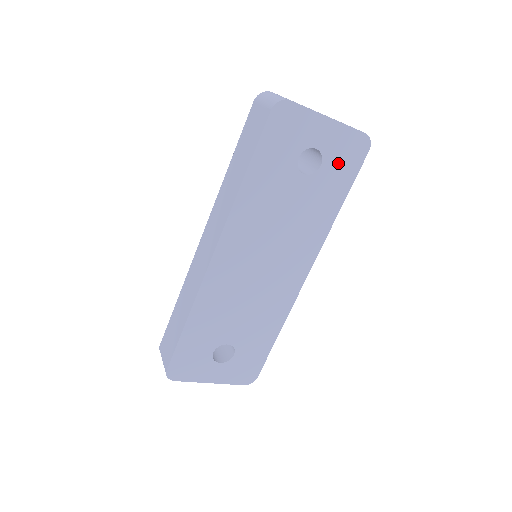
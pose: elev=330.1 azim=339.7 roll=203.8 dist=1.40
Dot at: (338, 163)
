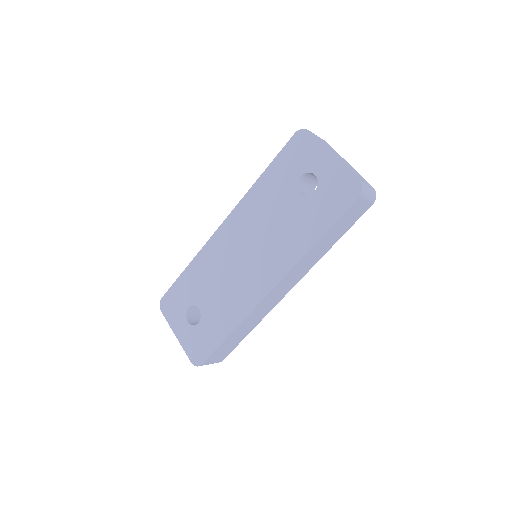
Dot at: (329, 196)
